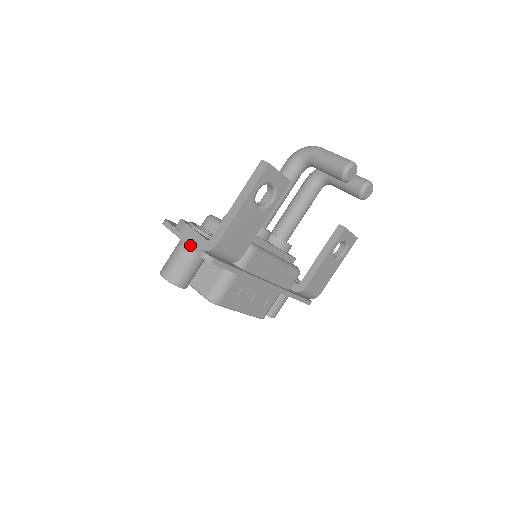
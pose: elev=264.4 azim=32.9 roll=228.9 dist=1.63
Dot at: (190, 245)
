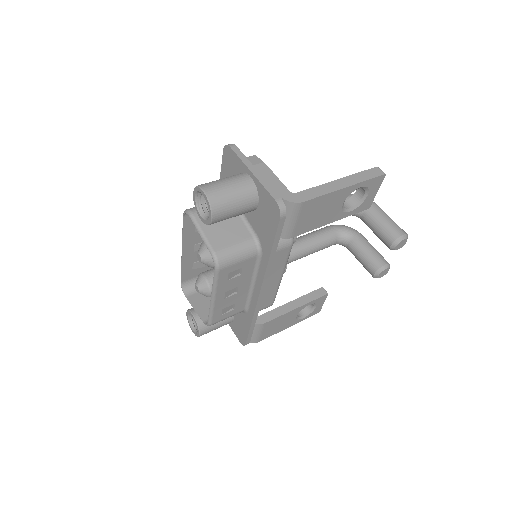
Dot at: (264, 183)
